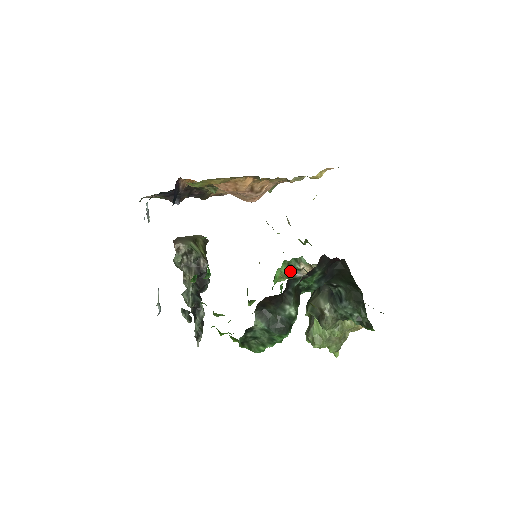
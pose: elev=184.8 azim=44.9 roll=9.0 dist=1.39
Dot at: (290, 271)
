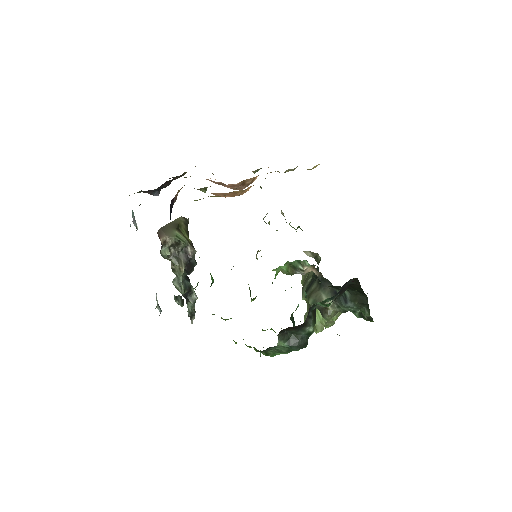
Dot at: (292, 269)
